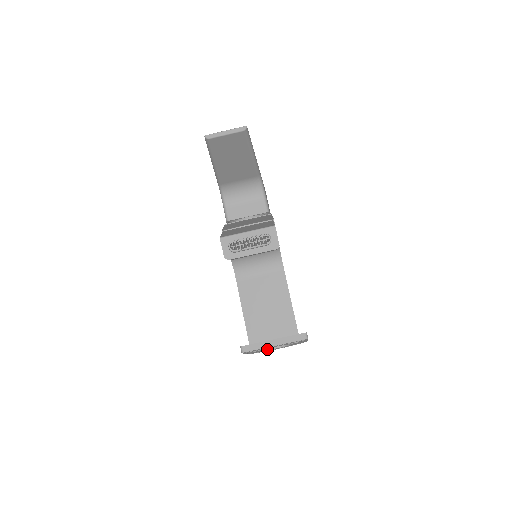
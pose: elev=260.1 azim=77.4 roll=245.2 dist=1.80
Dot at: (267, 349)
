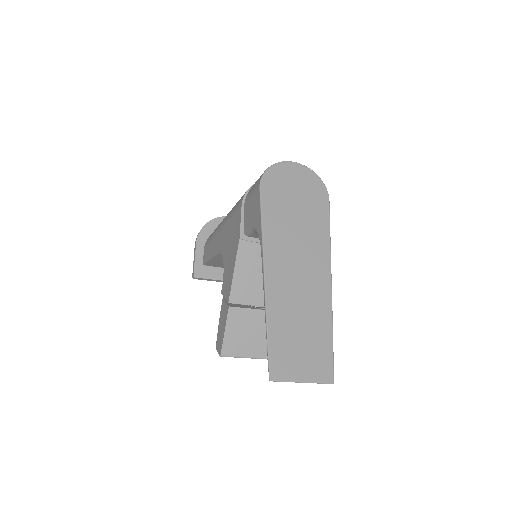
Dot at: occluded
